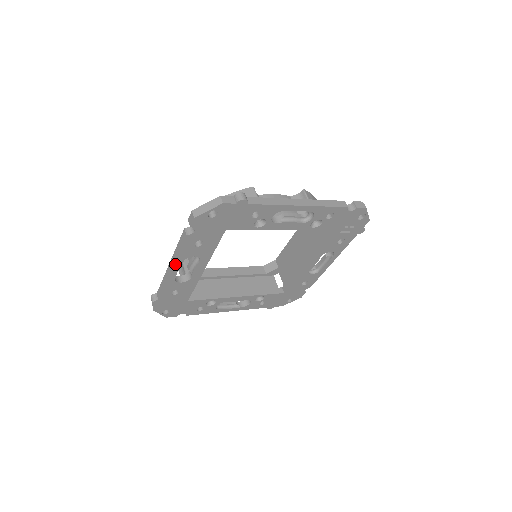
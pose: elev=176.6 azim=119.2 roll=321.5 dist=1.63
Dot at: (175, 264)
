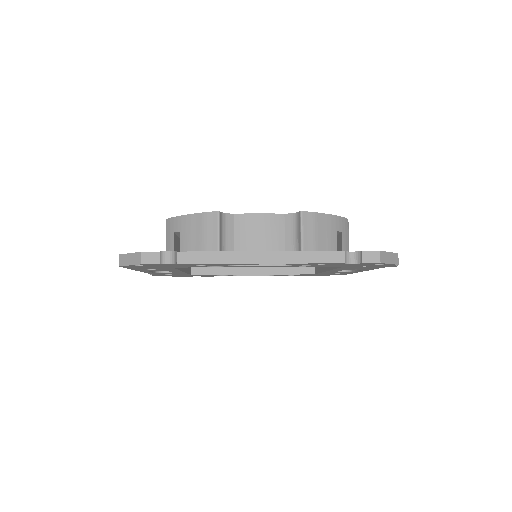
Dot at: (142, 271)
